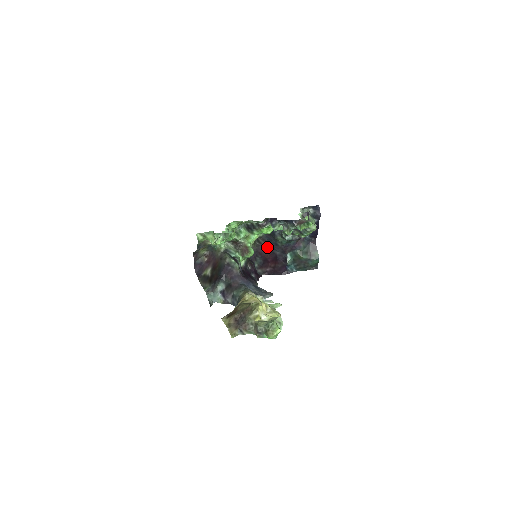
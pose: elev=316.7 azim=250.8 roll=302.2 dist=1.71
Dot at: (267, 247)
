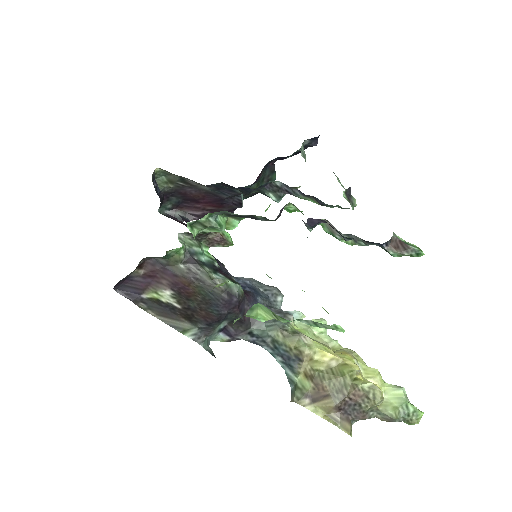
Dot at: (203, 189)
